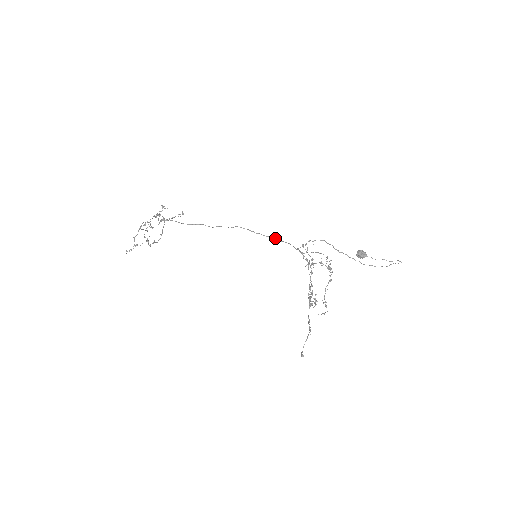
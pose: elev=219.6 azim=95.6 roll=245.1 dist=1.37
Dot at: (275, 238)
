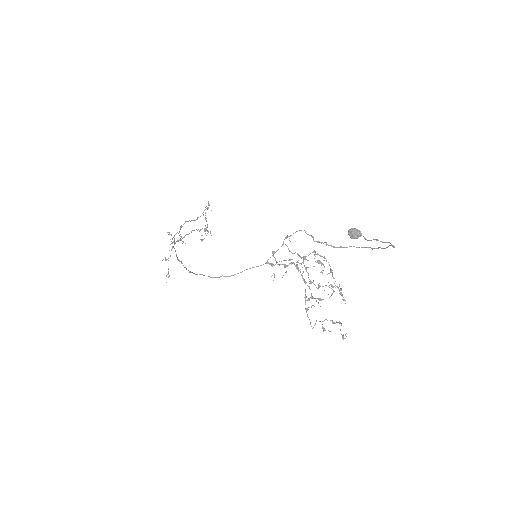
Dot at: (223, 276)
